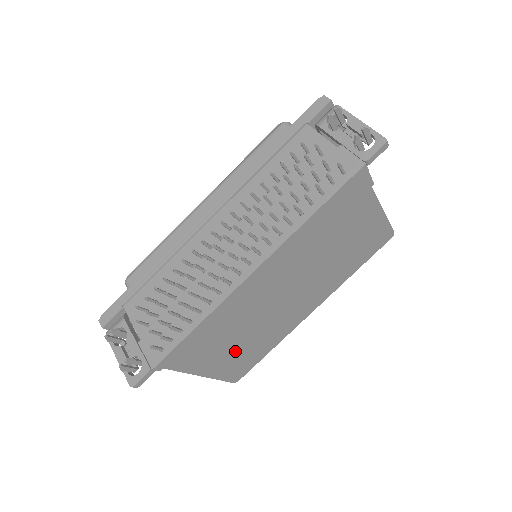
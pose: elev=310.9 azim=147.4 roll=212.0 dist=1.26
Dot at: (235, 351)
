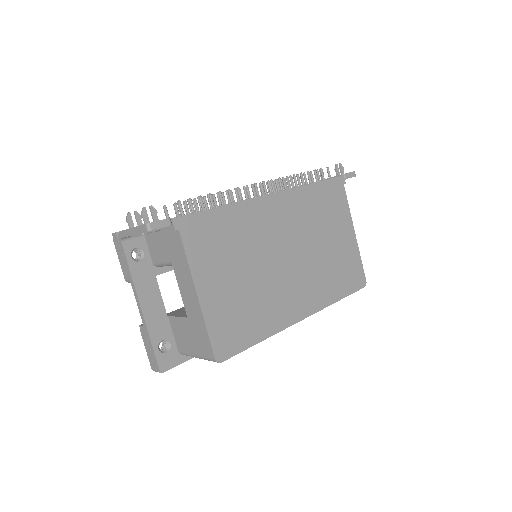
Dot at: (233, 292)
